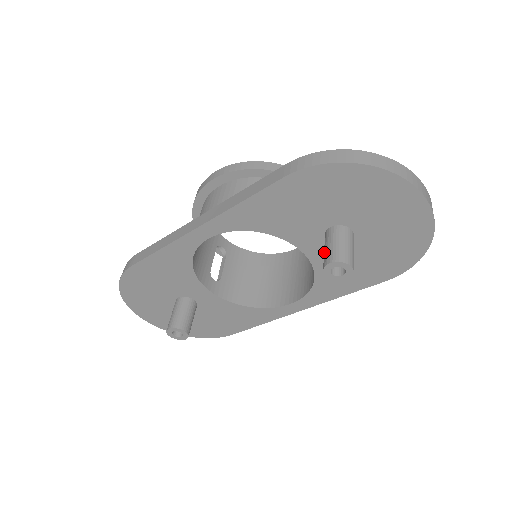
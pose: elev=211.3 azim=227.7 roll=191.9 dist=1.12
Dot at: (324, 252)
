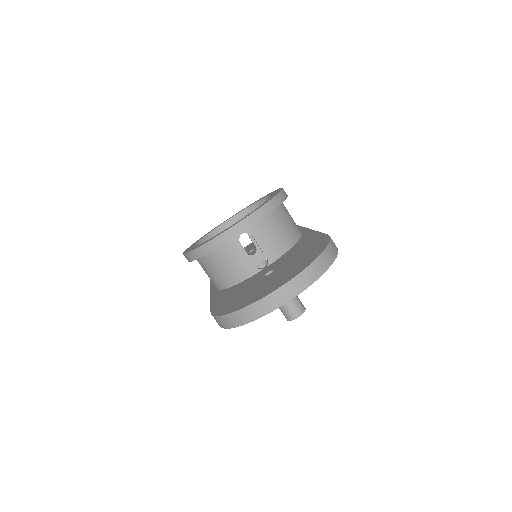
Dot at: occluded
